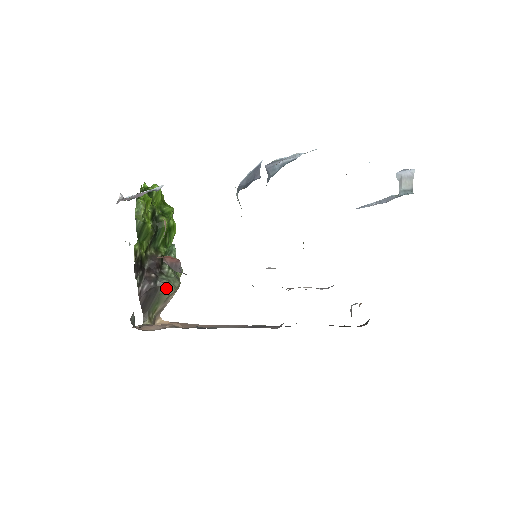
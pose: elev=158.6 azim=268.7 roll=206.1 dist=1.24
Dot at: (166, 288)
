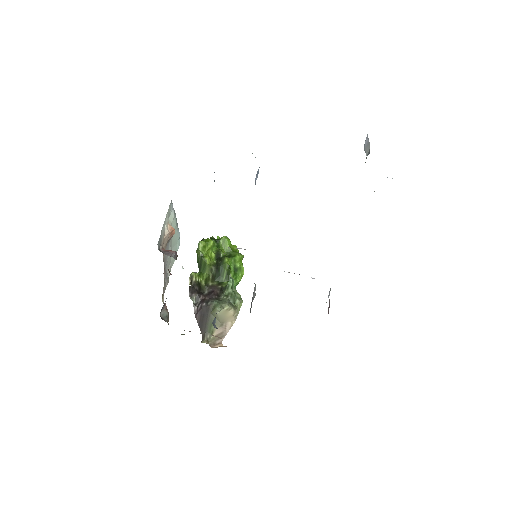
Dot at: (214, 307)
